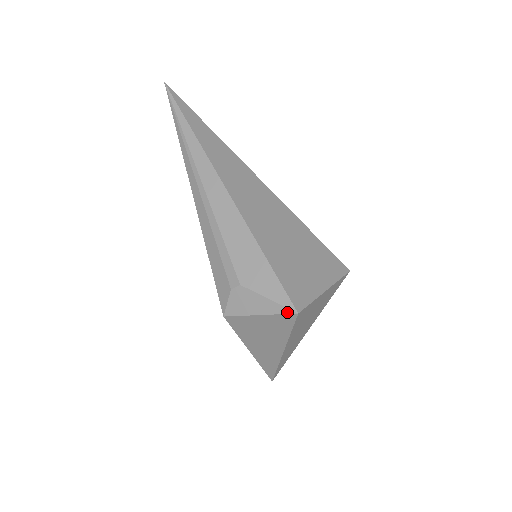
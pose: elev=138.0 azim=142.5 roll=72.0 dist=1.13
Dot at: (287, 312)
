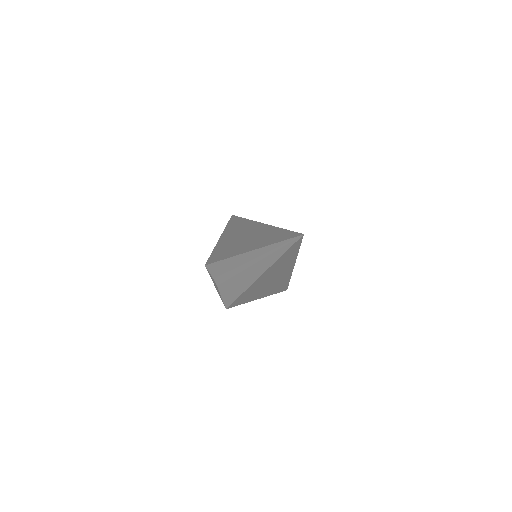
Dot at: (224, 304)
